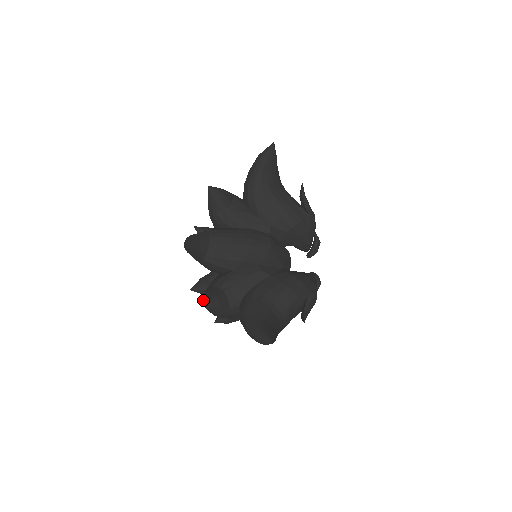
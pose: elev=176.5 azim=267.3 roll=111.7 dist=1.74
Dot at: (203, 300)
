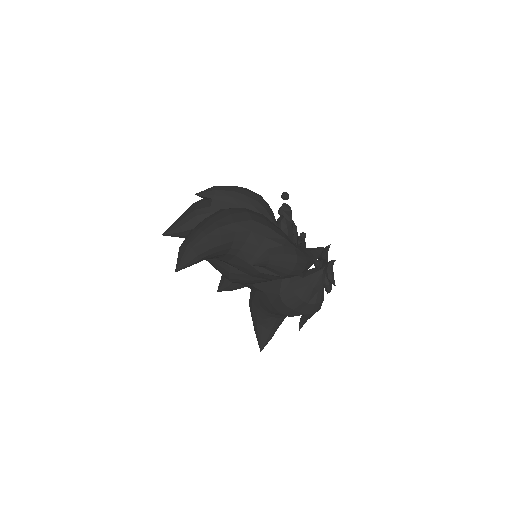
Dot at: (218, 287)
